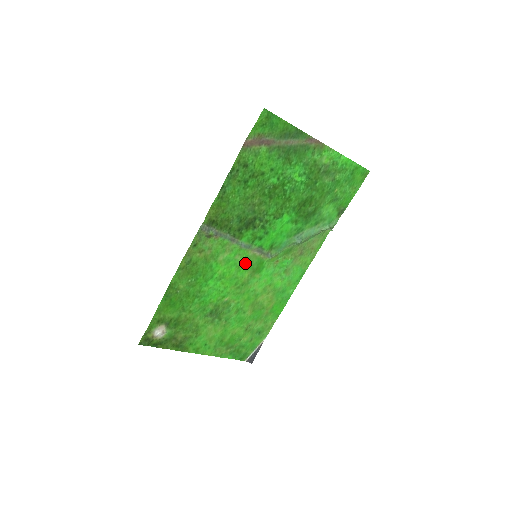
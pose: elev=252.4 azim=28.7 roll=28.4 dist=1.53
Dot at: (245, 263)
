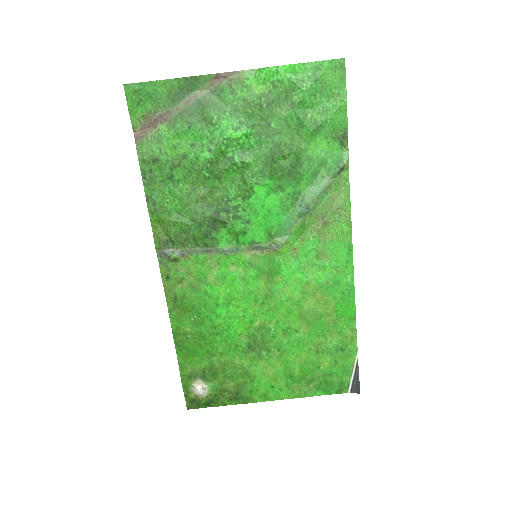
Dot at: (249, 271)
